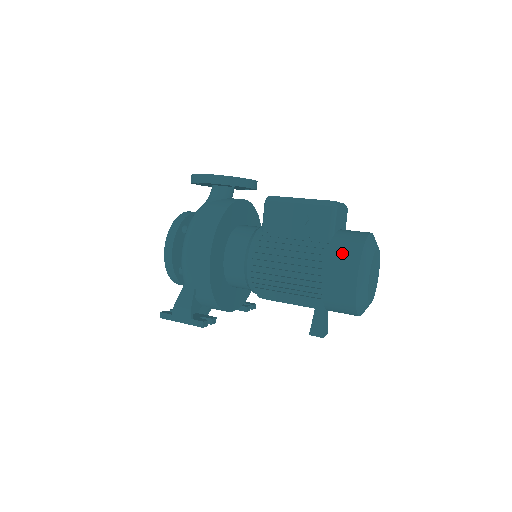
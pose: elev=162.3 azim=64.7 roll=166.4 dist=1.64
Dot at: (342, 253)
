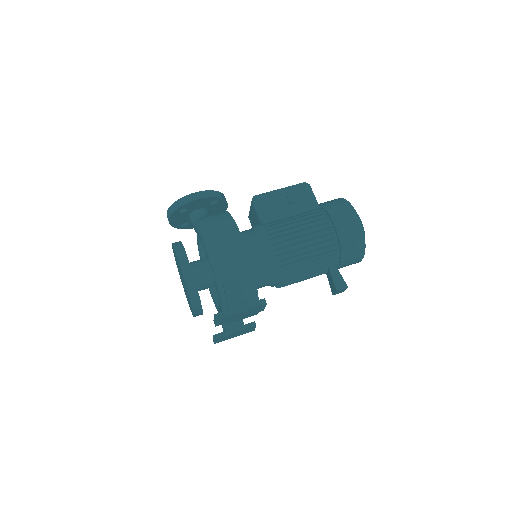
Dot at: (336, 206)
